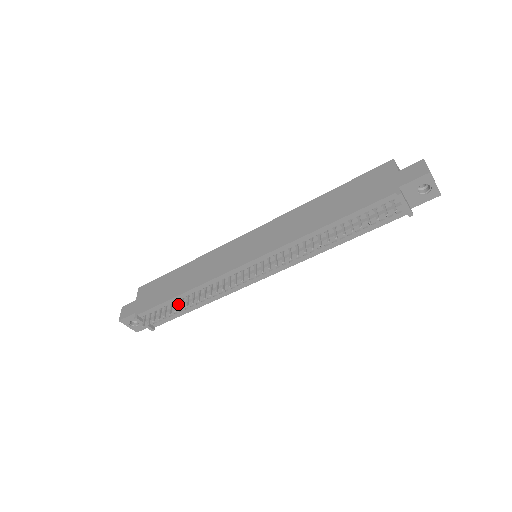
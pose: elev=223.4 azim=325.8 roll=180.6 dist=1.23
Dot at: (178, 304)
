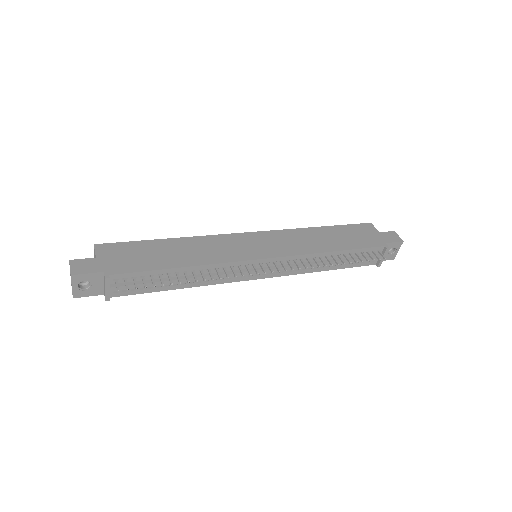
Dot at: (165, 277)
